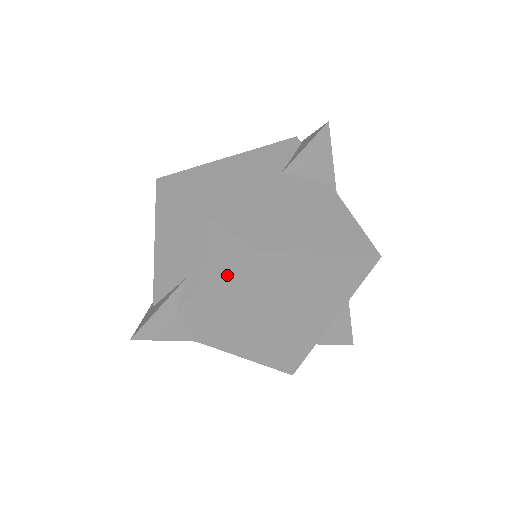
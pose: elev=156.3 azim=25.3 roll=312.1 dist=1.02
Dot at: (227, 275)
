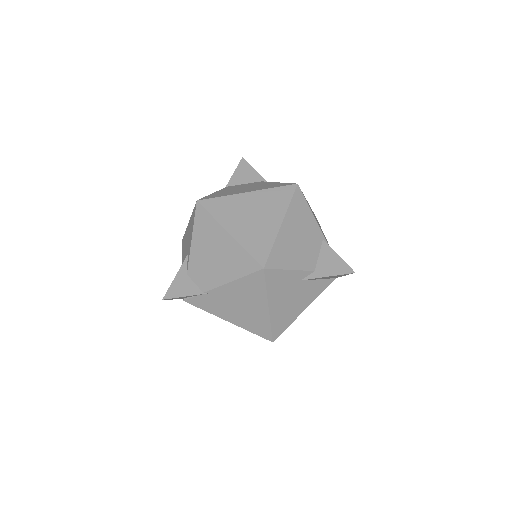
Dot at: (194, 227)
